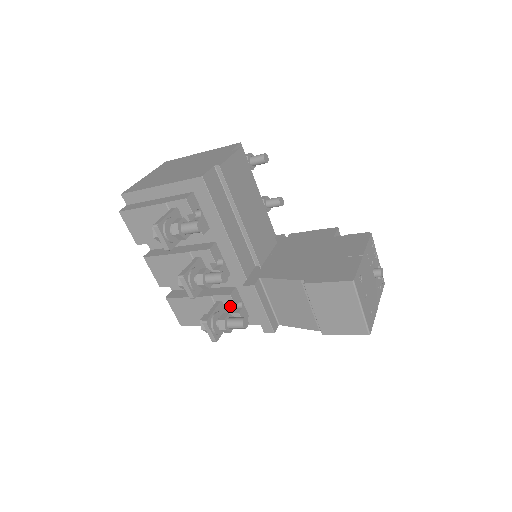
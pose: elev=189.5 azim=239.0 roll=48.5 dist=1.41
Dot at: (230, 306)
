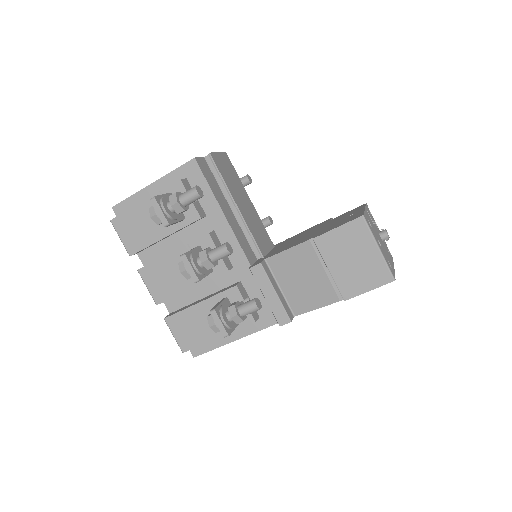
Dot at: occluded
